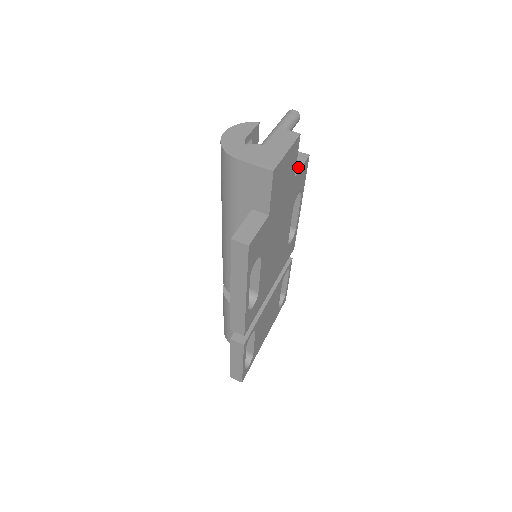
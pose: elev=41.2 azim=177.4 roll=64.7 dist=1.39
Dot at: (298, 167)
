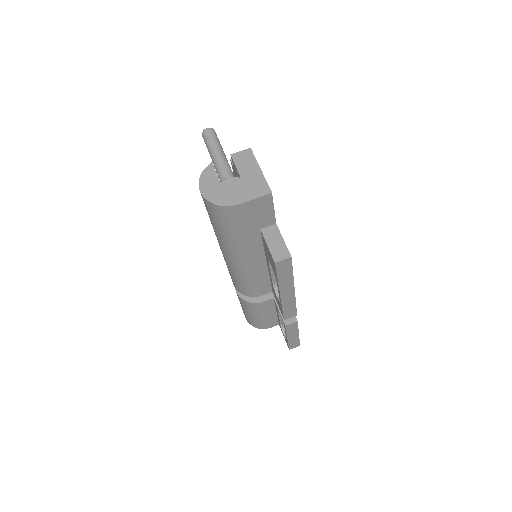
Dot at: occluded
